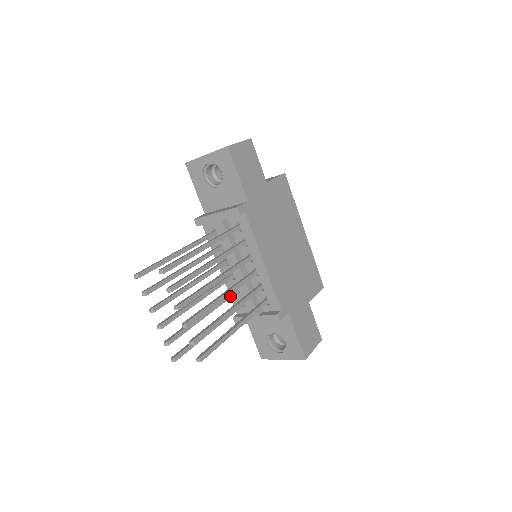
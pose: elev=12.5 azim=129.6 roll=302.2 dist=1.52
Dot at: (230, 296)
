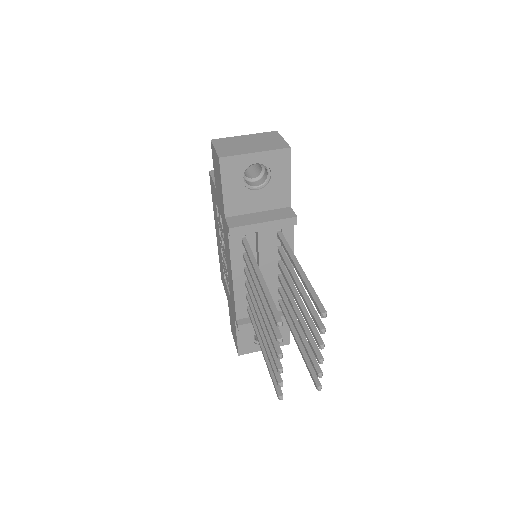
Dot at: occluded
